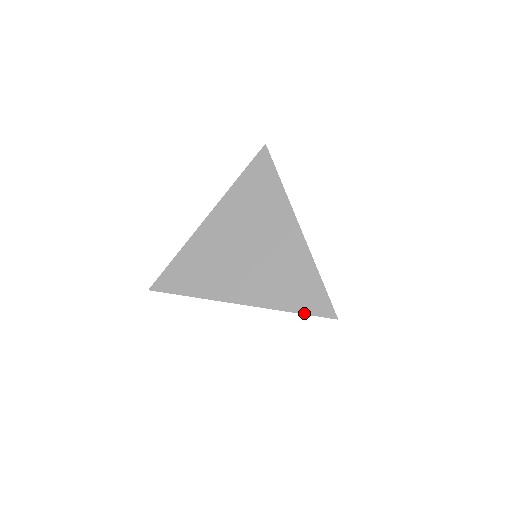
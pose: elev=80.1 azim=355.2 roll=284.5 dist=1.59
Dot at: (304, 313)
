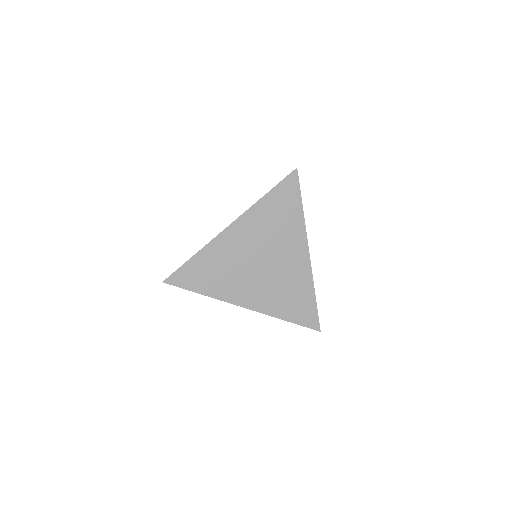
Dot at: (296, 323)
